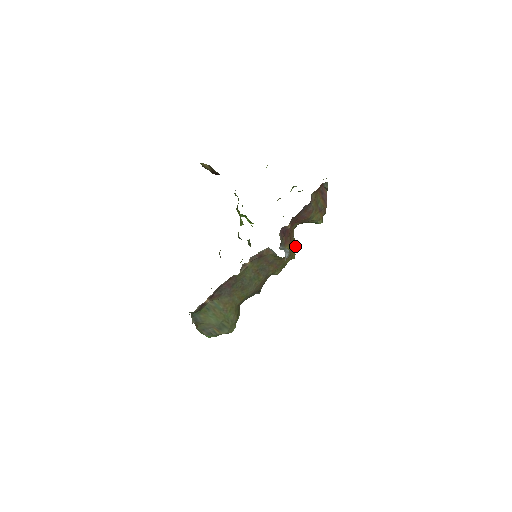
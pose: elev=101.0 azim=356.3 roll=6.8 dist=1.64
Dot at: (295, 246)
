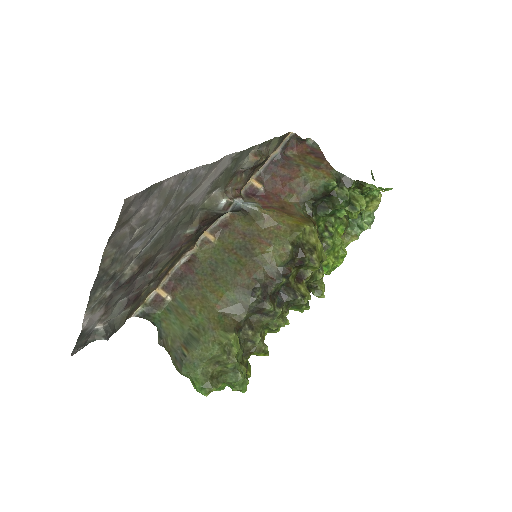
Dot at: (309, 225)
